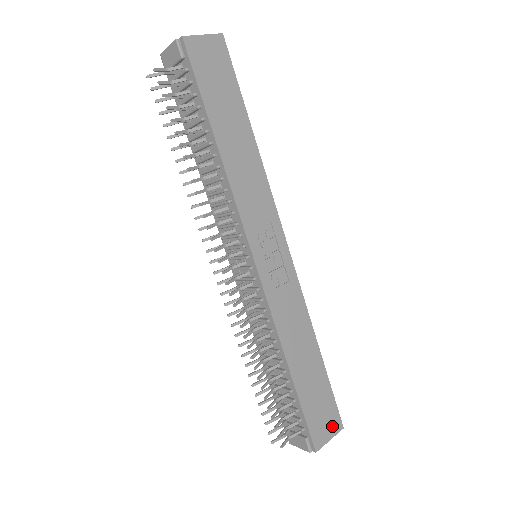
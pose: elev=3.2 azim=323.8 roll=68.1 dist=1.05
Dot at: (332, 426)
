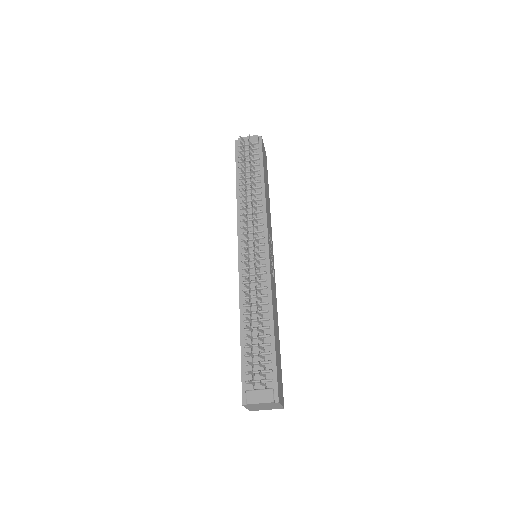
Dot at: (282, 397)
